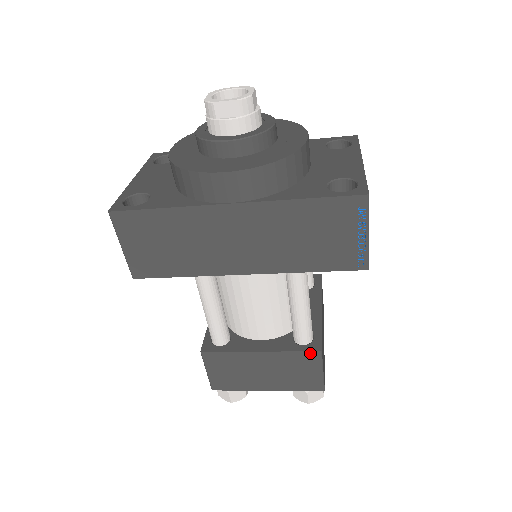
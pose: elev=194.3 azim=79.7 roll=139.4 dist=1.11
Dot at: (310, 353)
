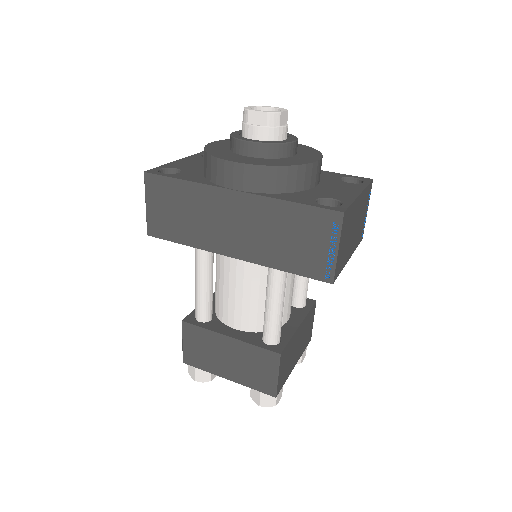
Dot at: (270, 352)
